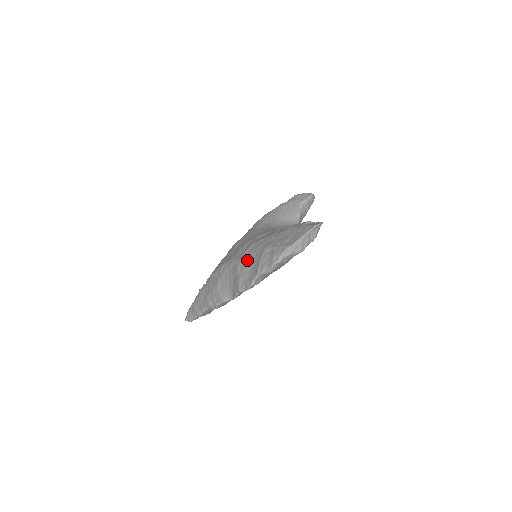
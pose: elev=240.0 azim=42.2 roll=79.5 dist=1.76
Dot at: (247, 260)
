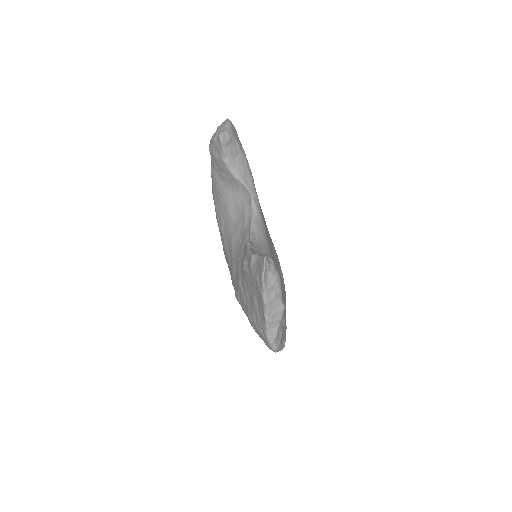
Dot at: occluded
